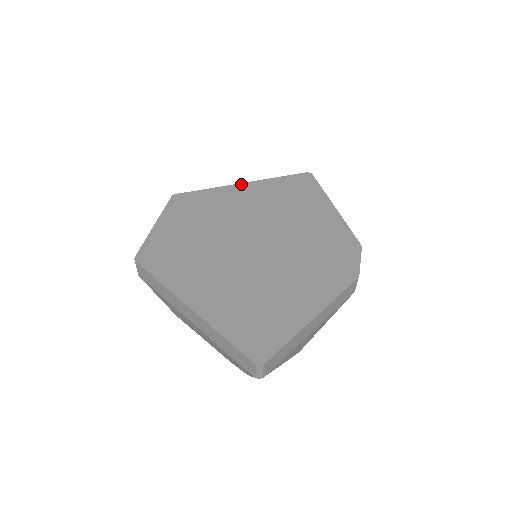
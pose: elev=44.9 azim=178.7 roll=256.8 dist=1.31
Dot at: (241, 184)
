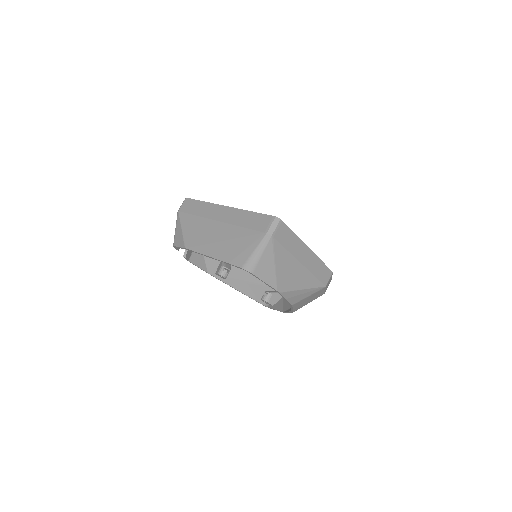
Dot at: occluded
